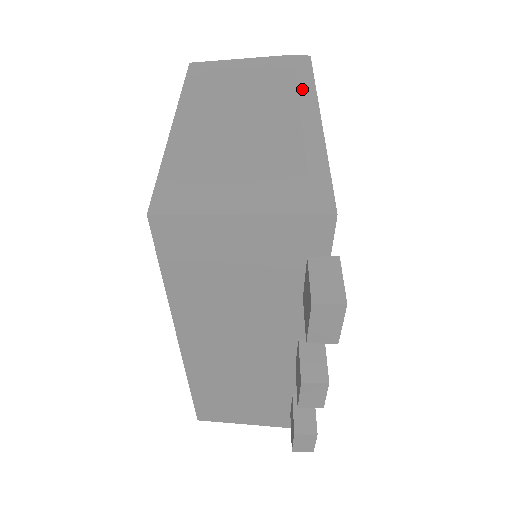
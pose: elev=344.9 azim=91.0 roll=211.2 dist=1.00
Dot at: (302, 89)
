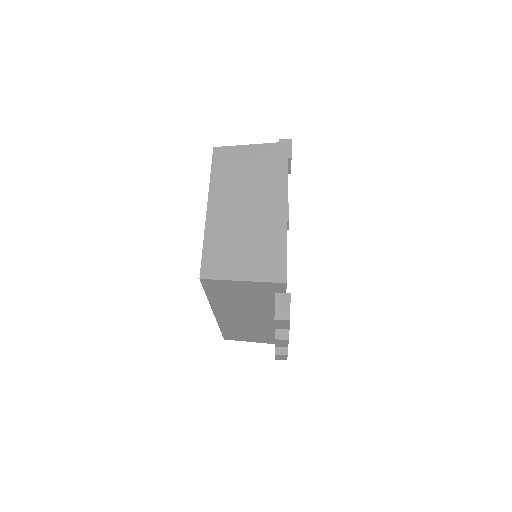
Dot at: (280, 181)
